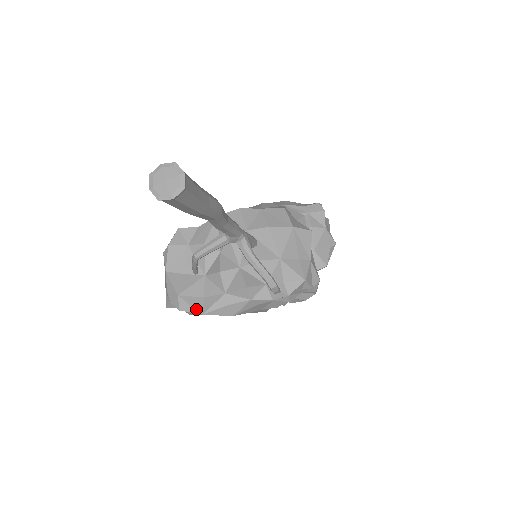
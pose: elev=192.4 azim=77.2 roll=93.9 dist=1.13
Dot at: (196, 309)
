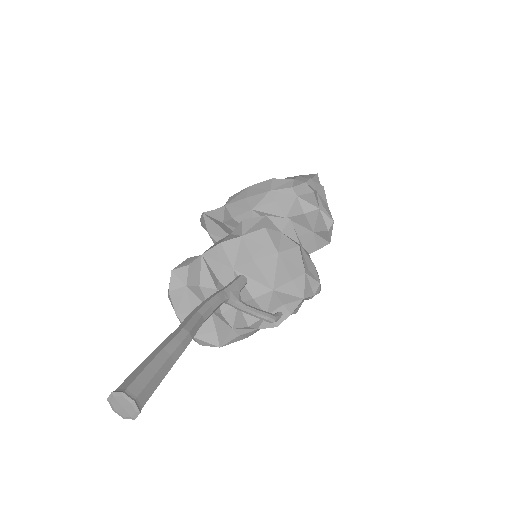
Dot at: (213, 344)
